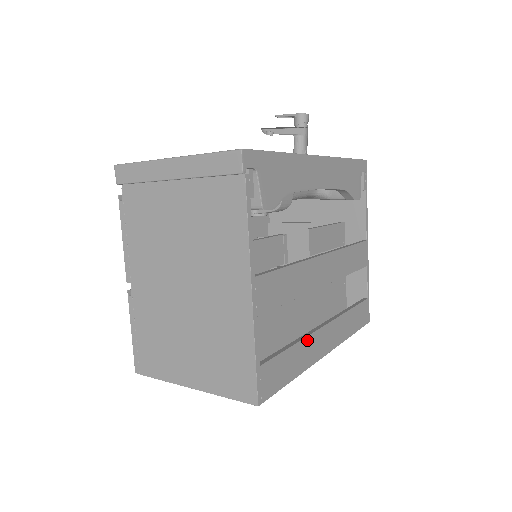
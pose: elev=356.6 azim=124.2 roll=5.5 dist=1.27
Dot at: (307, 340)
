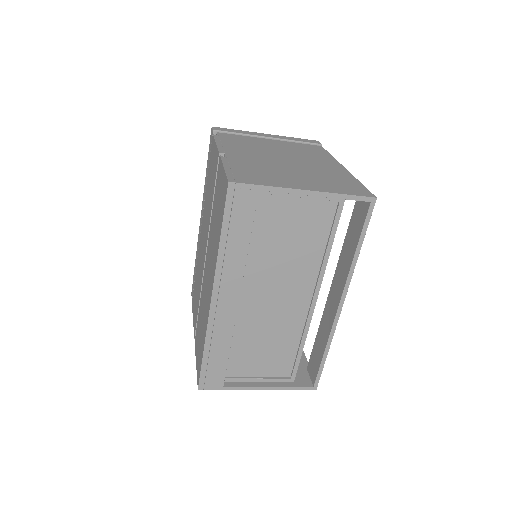
Dot at: occluded
